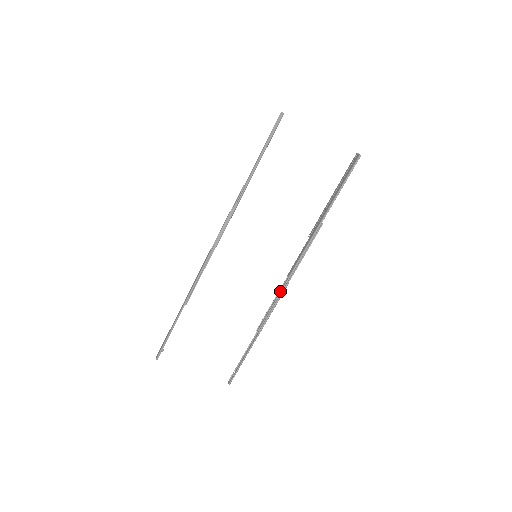
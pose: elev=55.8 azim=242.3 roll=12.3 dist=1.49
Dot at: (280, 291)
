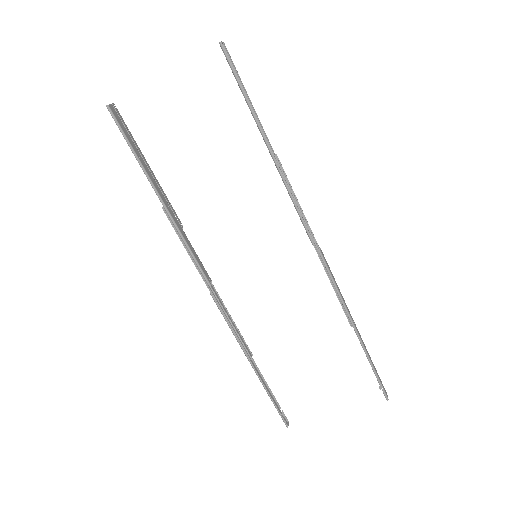
Dot at: occluded
